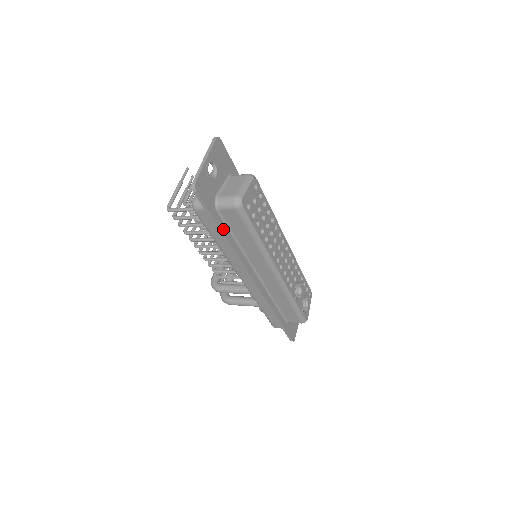
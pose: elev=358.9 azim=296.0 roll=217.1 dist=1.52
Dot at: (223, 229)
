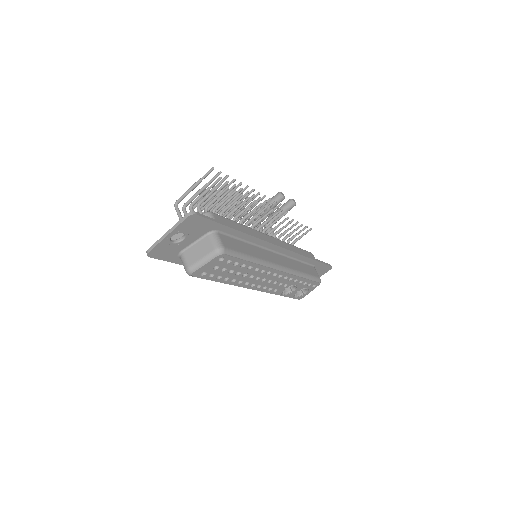
Dot at: occluded
